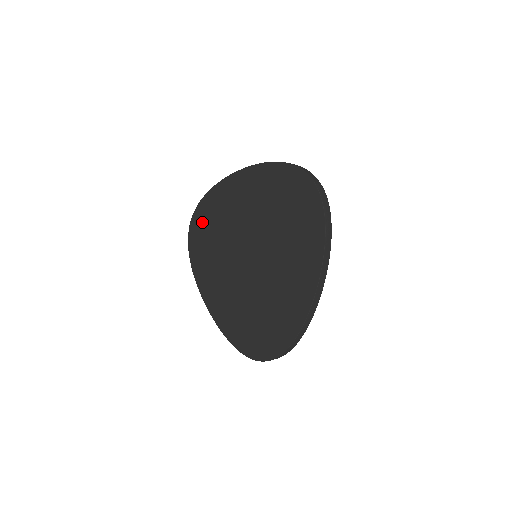
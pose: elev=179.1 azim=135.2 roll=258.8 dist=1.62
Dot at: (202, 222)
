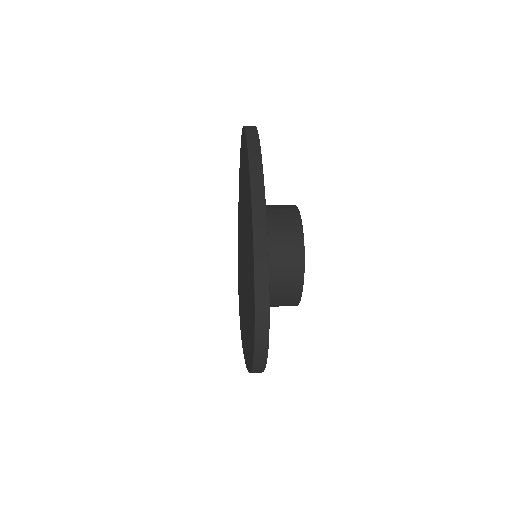
Dot at: occluded
